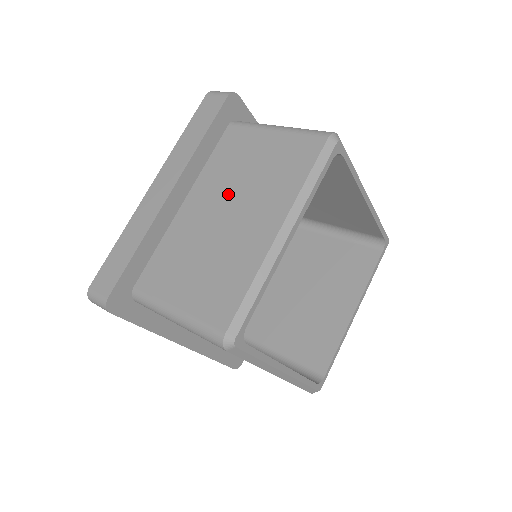
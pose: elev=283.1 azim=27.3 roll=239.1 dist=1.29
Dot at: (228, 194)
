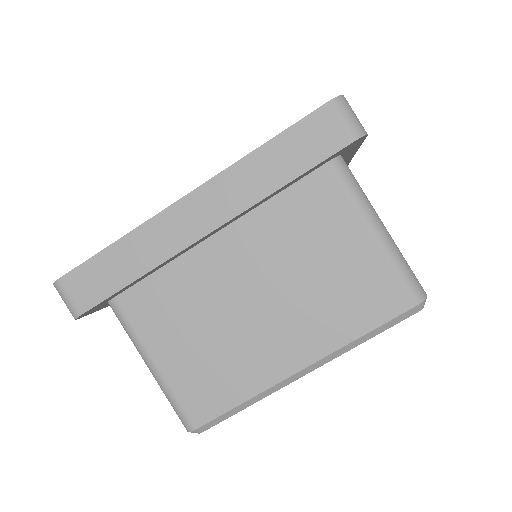
Dot at: (274, 274)
